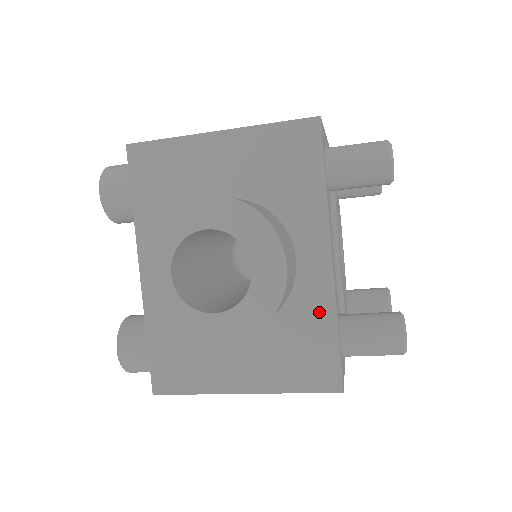
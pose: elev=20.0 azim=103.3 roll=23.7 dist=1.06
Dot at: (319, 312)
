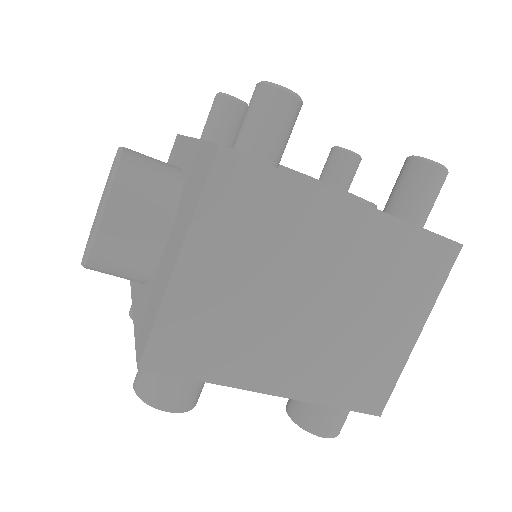
Dot at: (195, 157)
